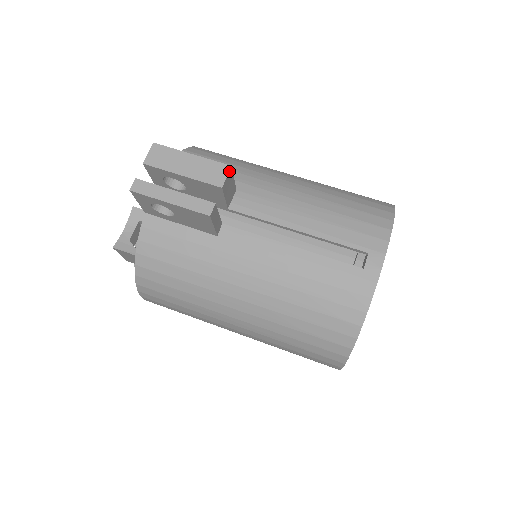
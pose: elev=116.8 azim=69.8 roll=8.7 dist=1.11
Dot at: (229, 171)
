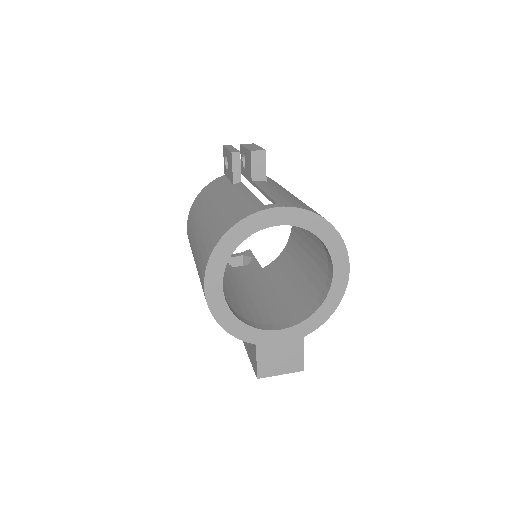
Dot at: (262, 150)
